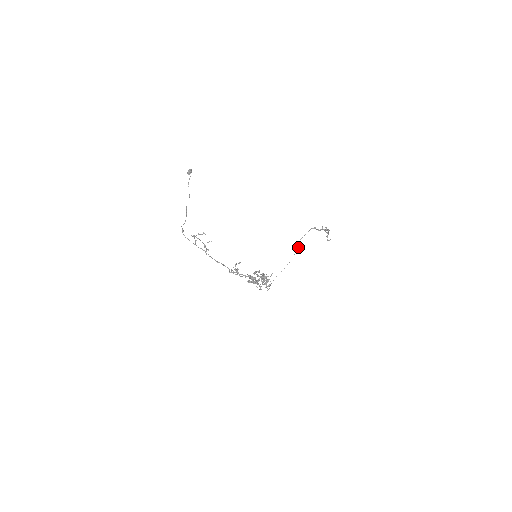
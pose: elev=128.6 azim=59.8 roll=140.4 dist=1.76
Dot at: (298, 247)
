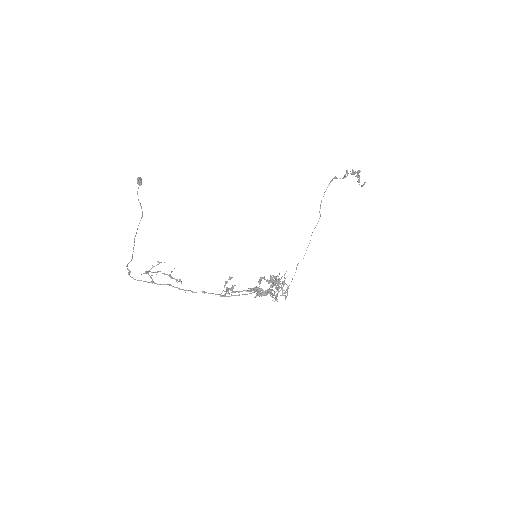
Dot at: (320, 214)
